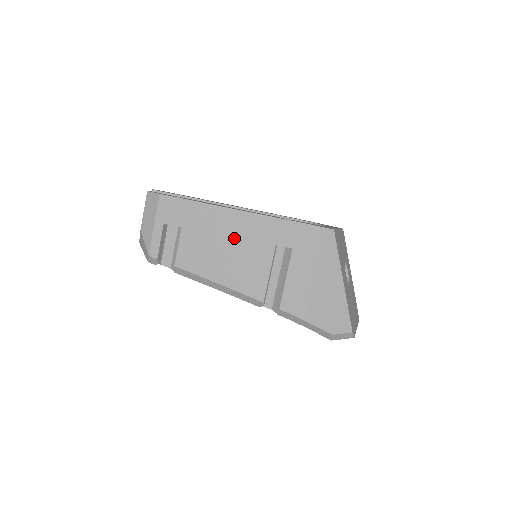
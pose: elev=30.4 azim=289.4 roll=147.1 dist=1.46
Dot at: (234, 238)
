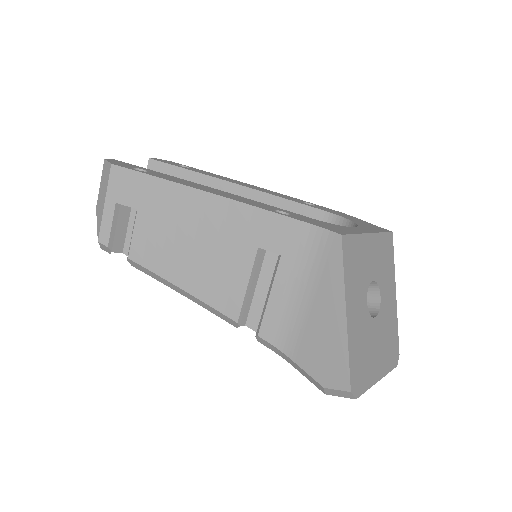
Dot at: (203, 231)
